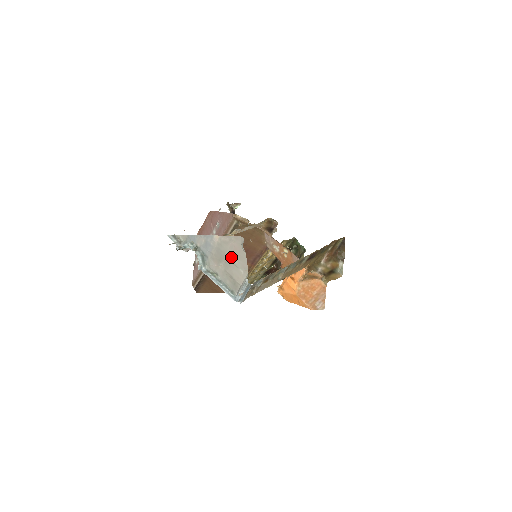
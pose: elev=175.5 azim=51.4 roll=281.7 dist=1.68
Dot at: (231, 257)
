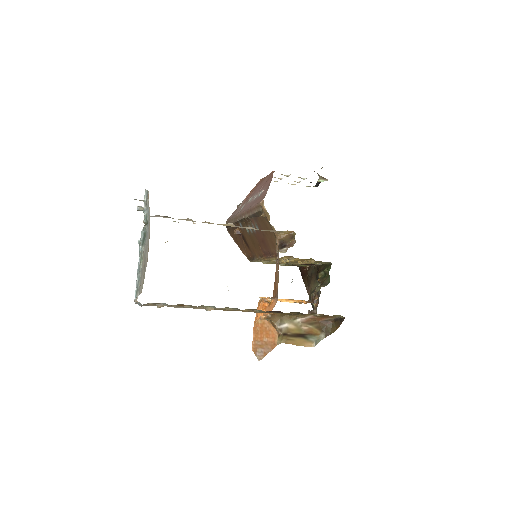
Dot at: occluded
